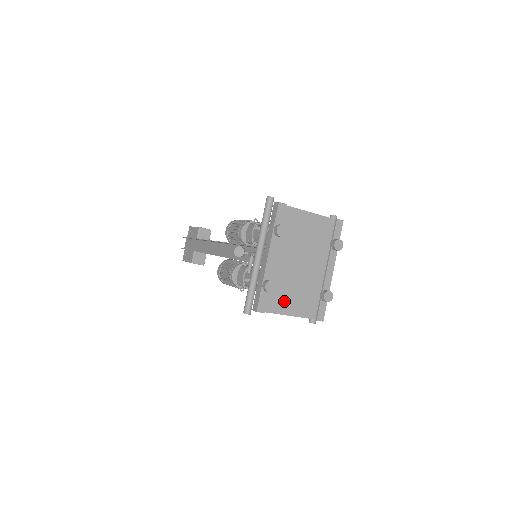
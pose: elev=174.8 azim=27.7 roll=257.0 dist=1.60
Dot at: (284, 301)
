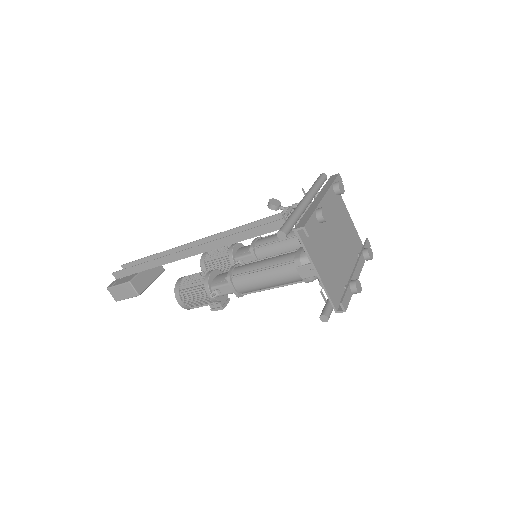
Dot at: (318, 256)
